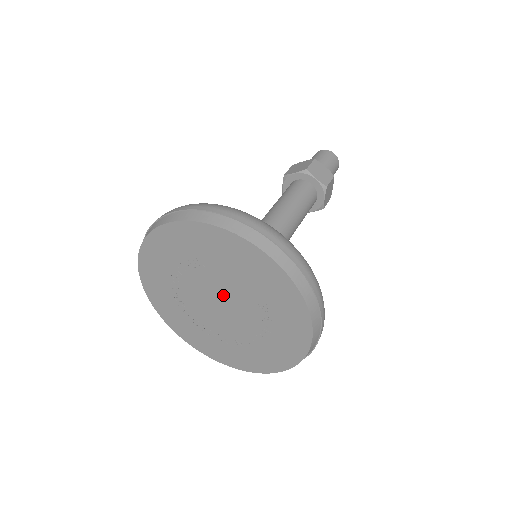
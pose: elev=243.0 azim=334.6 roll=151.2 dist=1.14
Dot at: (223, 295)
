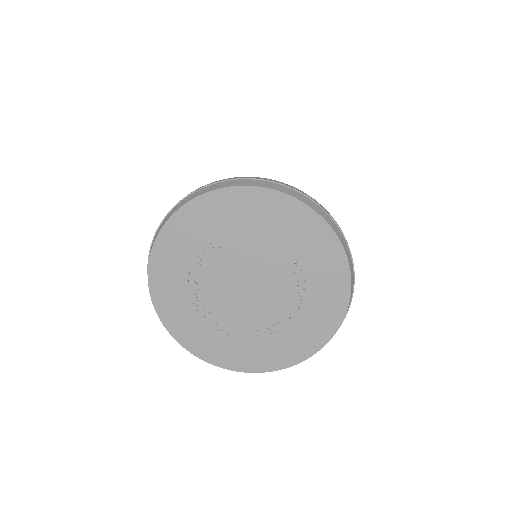
Dot at: (251, 271)
